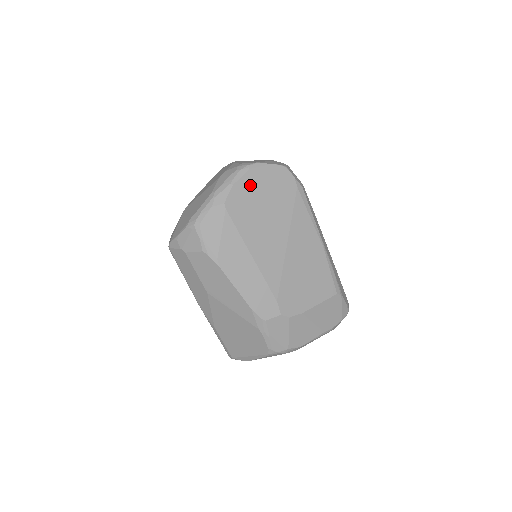
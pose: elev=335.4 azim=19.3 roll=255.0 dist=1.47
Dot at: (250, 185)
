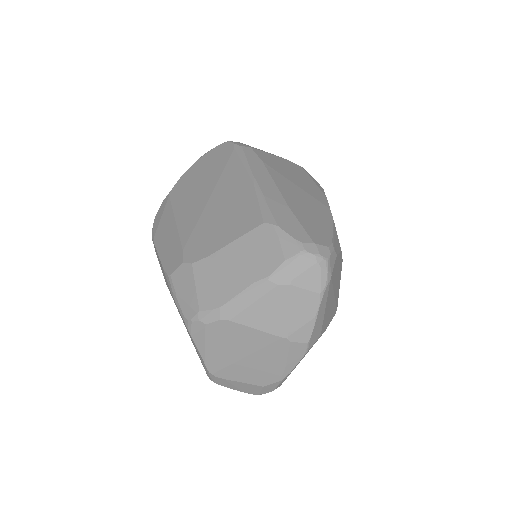
Dot at: (194, 170)
